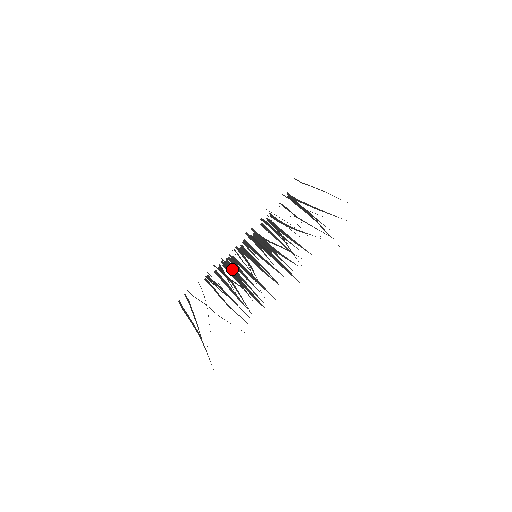
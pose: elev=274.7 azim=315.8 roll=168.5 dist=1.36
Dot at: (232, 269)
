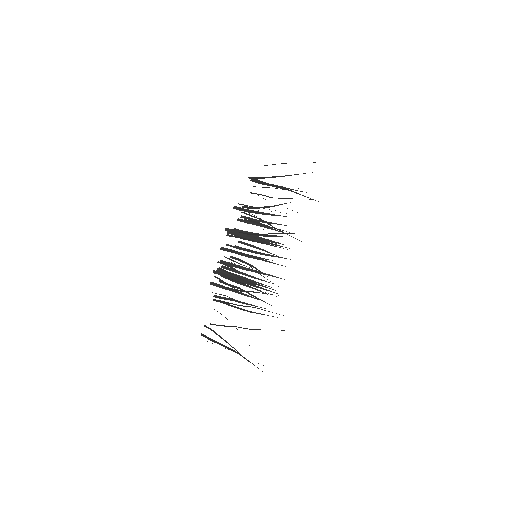
Dot at: (227, 273)
